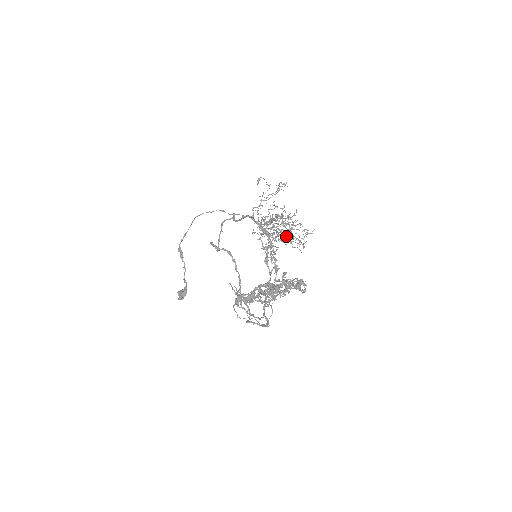
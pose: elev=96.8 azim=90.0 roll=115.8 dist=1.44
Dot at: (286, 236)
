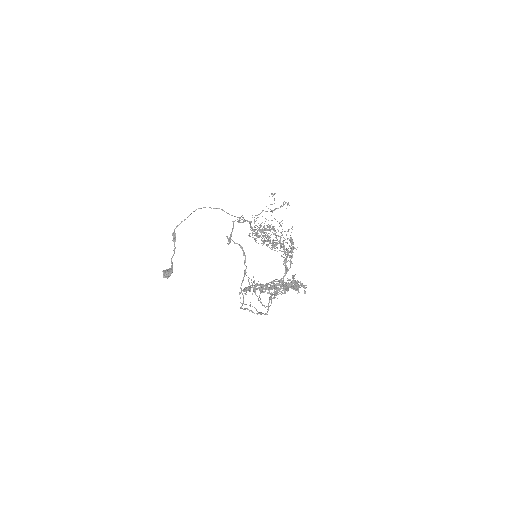
Dot at: occluded
